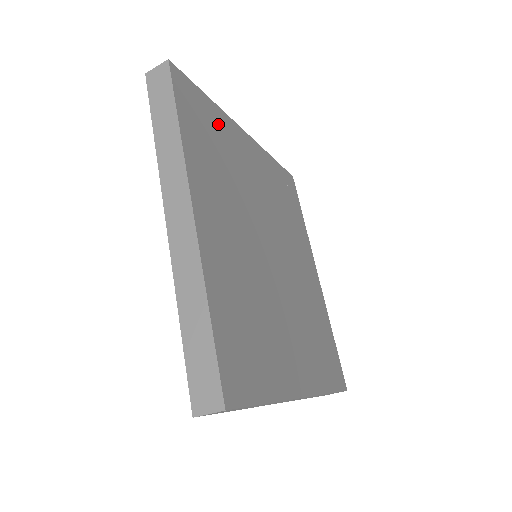
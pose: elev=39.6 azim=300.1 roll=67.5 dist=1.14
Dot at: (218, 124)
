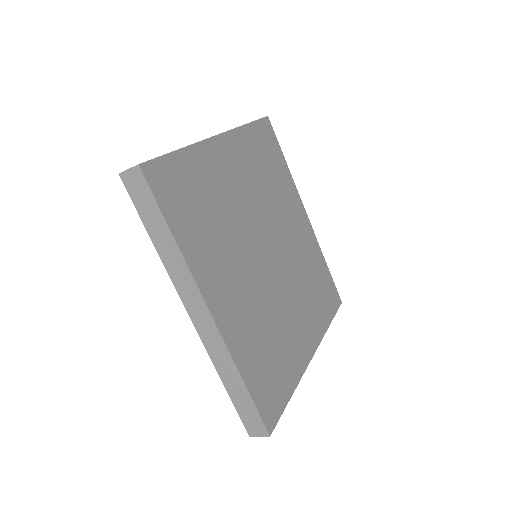
Dot at: (197, 172)
